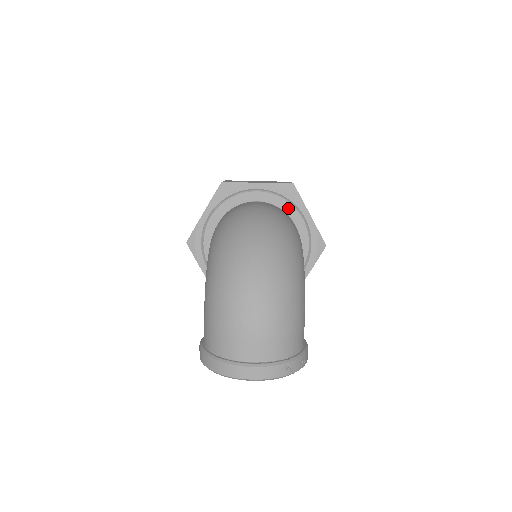
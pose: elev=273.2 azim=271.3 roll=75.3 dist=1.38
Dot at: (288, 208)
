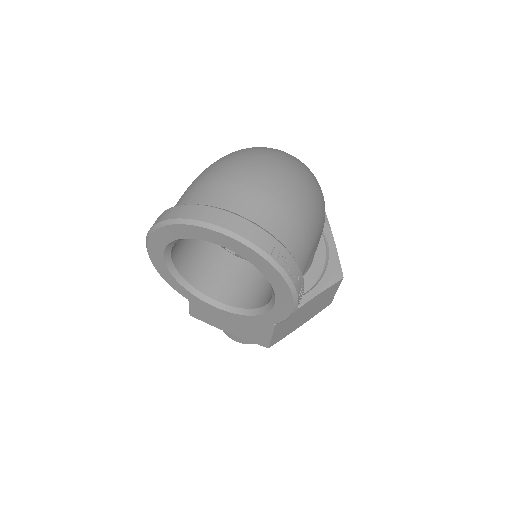
Dot at: occluded
